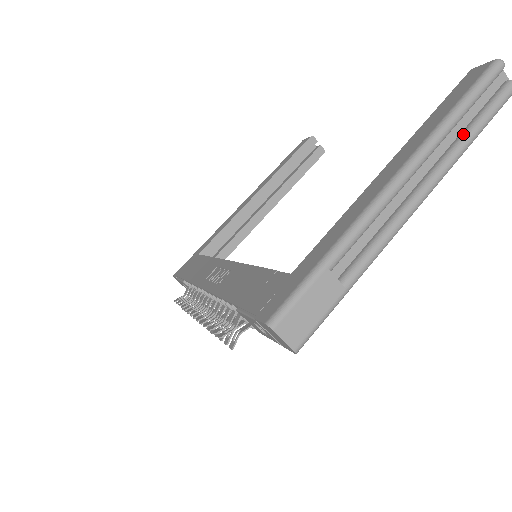
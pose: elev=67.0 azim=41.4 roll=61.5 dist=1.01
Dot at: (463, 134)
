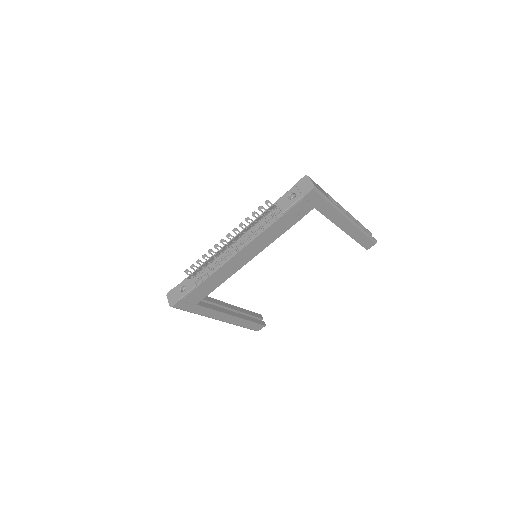
Dot at: occluded
